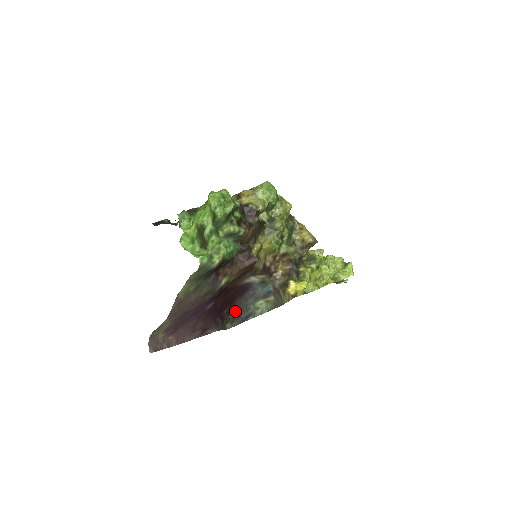
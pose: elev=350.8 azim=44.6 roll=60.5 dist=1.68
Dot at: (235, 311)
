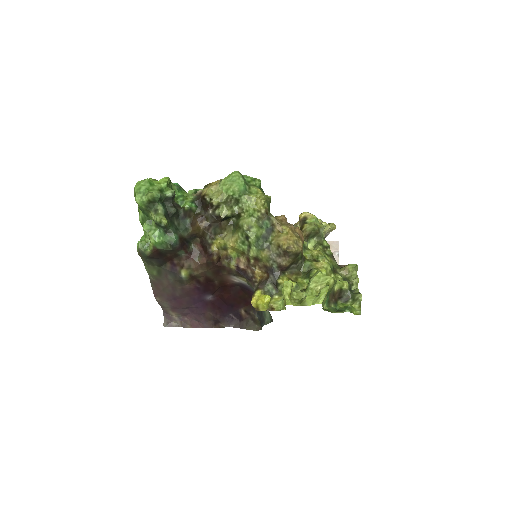
Dot at: (257, 313)
